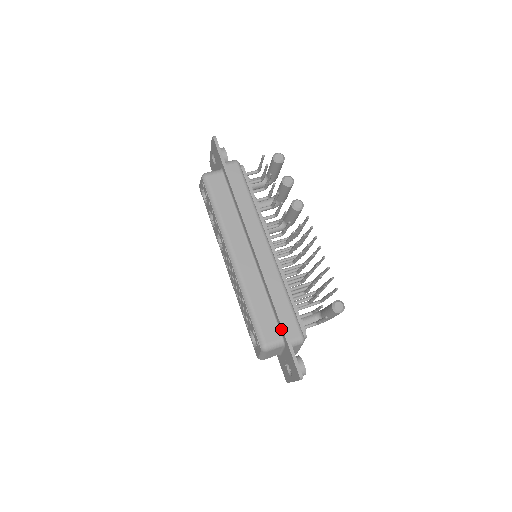
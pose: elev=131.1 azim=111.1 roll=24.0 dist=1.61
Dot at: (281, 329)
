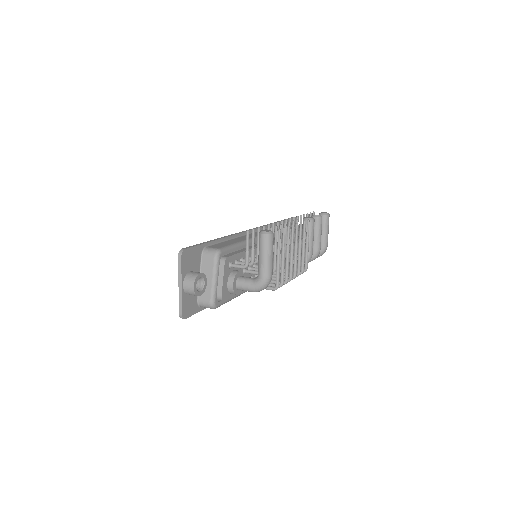
Dot at: (210, 244)
